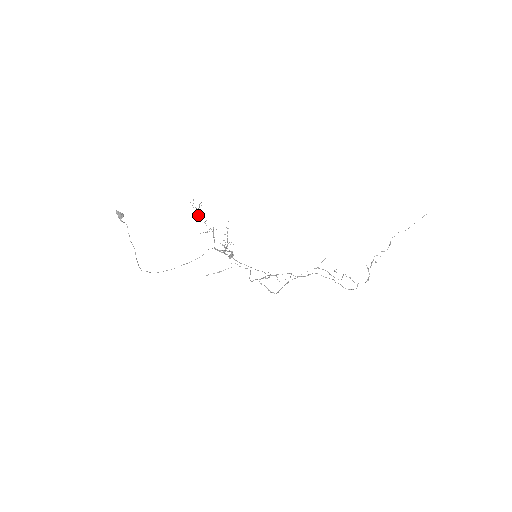
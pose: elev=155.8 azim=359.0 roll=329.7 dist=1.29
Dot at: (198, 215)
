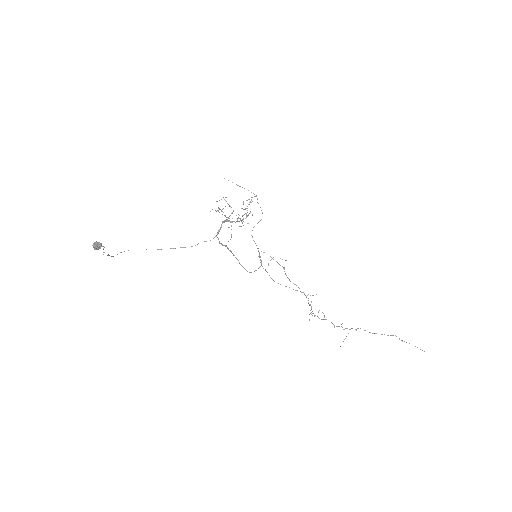
Dot at: occluded
